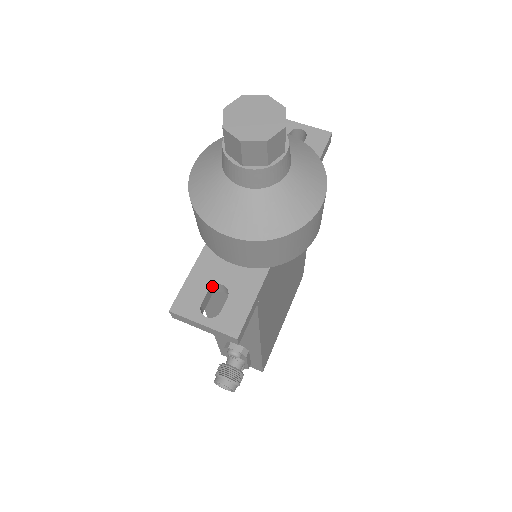
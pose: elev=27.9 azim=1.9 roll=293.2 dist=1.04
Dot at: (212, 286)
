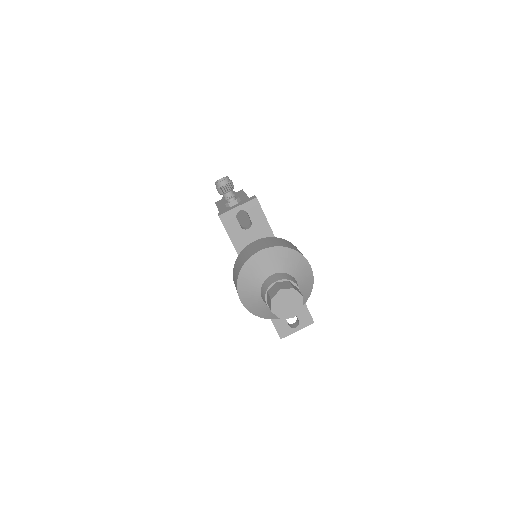
Dot at: occluded
